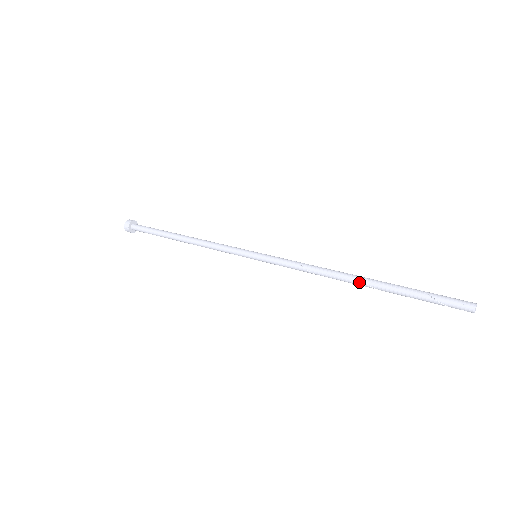
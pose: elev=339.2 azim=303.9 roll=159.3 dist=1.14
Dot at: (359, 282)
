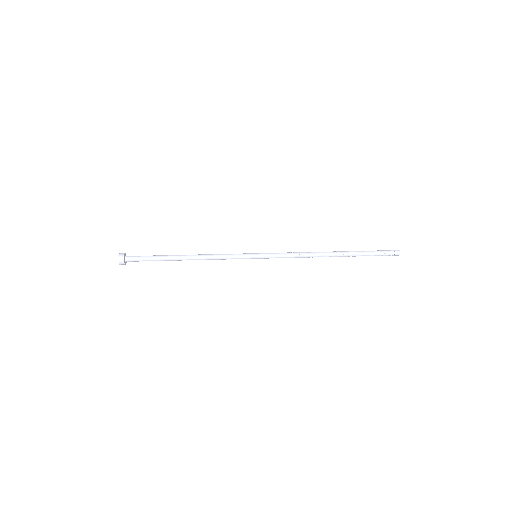
Dot at: (335, 253)
